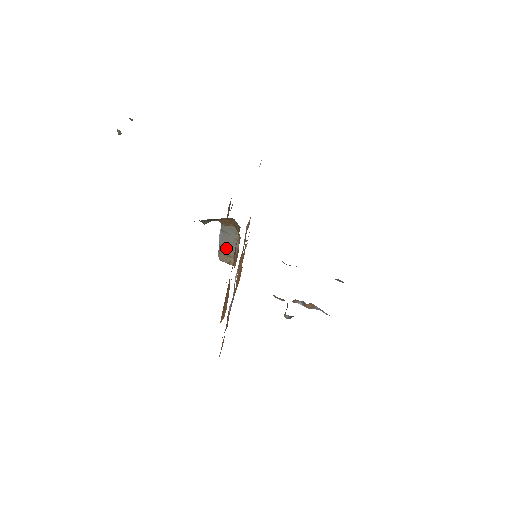
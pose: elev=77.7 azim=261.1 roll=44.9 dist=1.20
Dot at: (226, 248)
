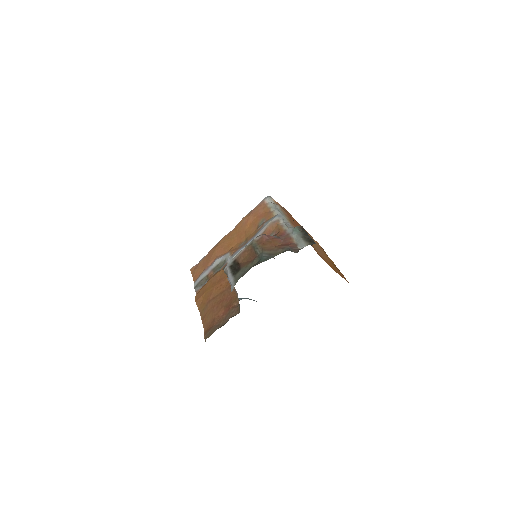
Dot at: occluded
